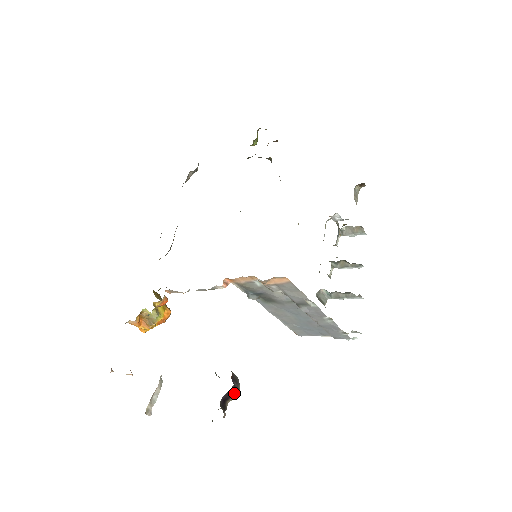
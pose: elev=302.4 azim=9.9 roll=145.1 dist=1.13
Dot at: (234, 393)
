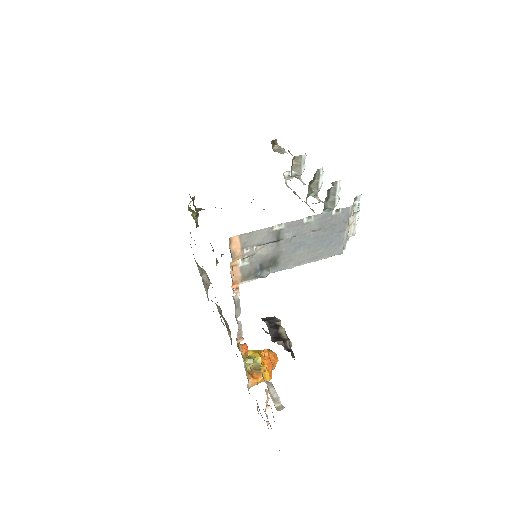
Dot at: (277, 326)
